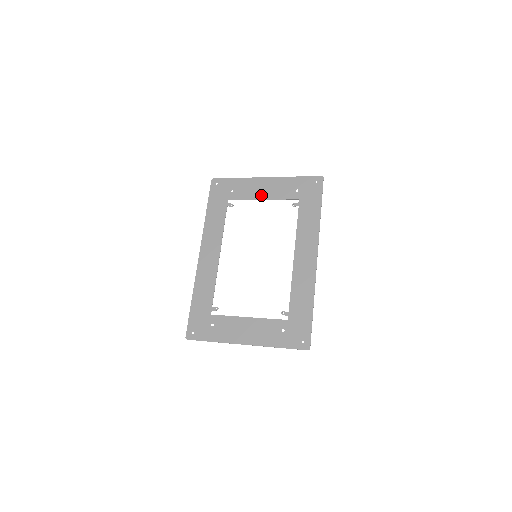
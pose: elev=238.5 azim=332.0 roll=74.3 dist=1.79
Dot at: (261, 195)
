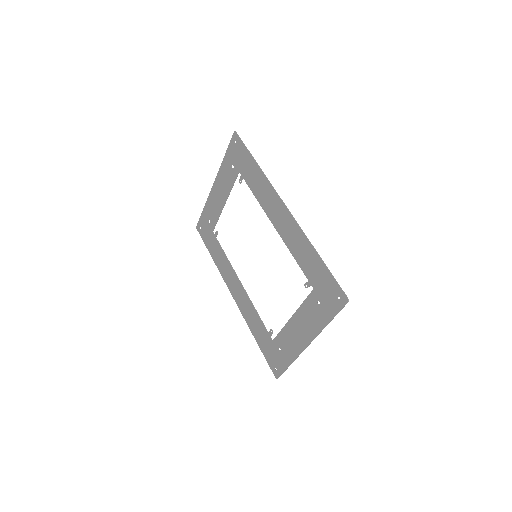
Dot at: (221, 202)
